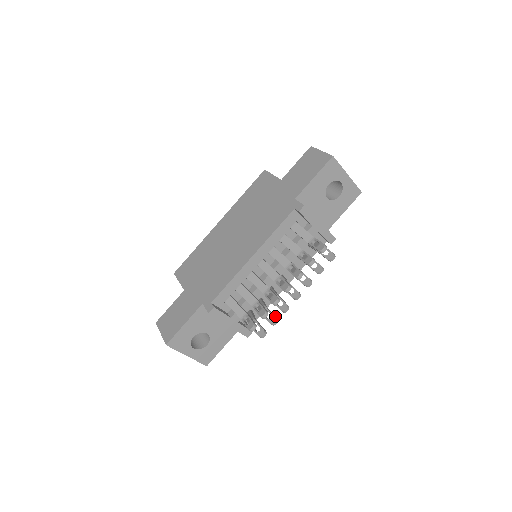
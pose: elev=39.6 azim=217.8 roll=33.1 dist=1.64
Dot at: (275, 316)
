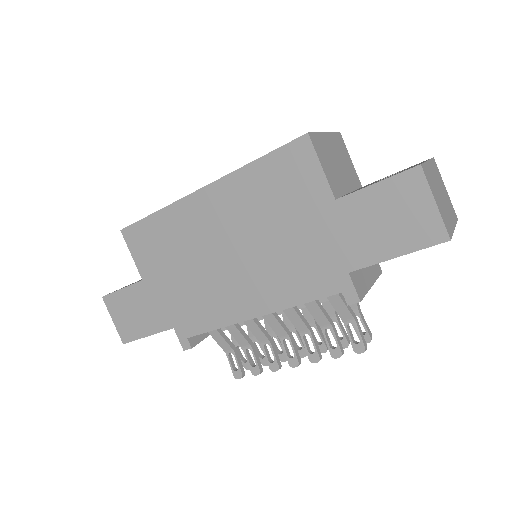
Dot at: occluded
